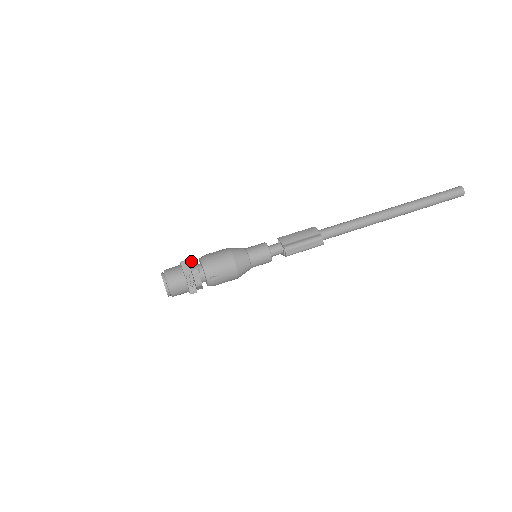
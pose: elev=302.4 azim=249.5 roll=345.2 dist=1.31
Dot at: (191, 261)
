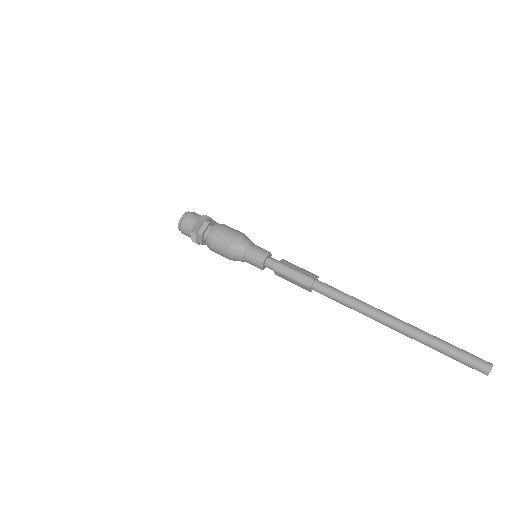
Dot at: occluded
